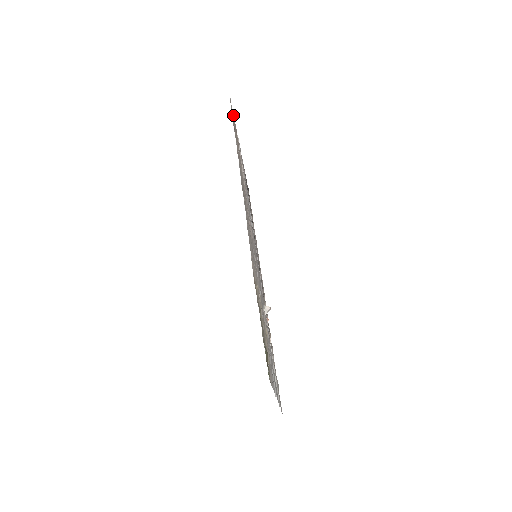
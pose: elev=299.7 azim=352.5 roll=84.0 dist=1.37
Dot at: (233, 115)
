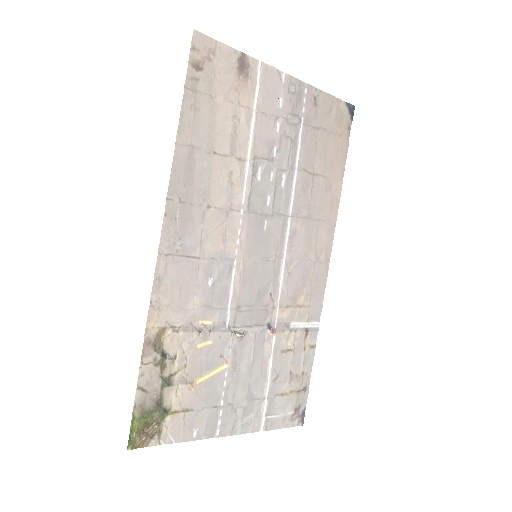
Dot at: (224, 45)
